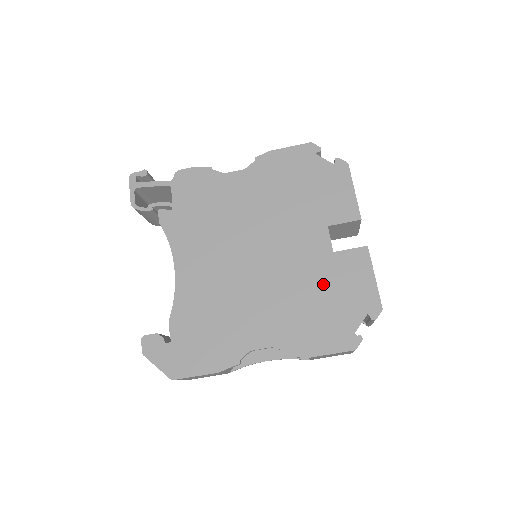
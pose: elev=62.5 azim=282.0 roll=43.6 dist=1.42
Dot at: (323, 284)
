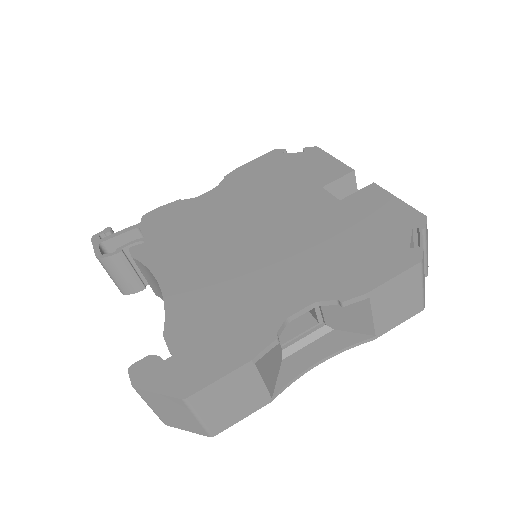
Dot at: (344, 226)
